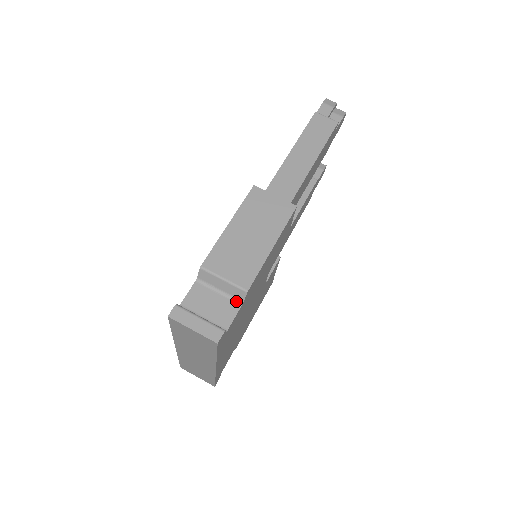
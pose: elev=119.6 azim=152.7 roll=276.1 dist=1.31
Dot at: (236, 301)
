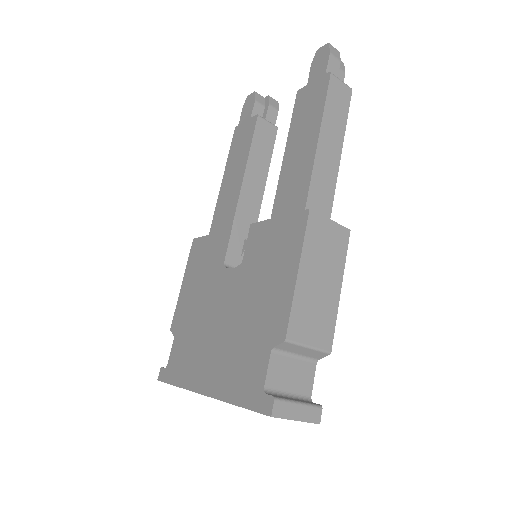
Dot at: (312, 360)
